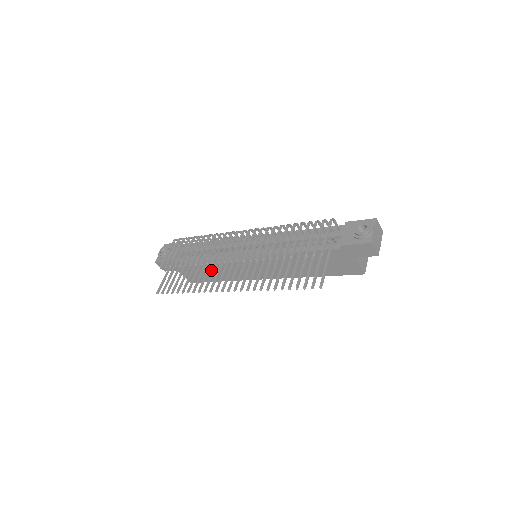
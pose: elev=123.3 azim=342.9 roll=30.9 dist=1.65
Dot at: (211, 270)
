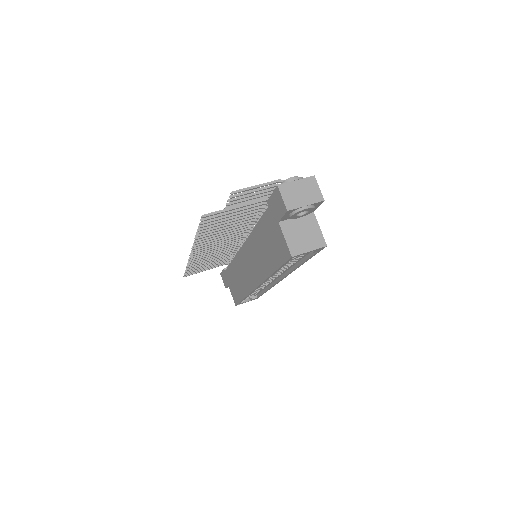
Dot at: (237, 279)
